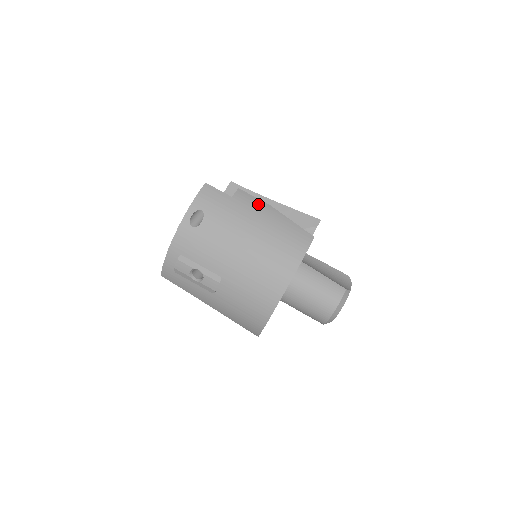
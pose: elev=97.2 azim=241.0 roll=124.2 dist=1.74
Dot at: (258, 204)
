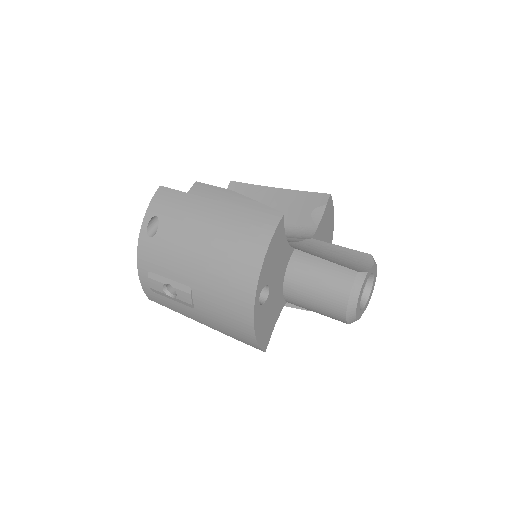
Dot at: (216, 193)
